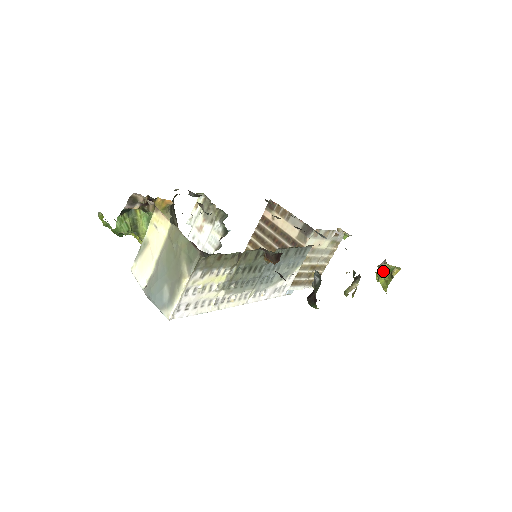
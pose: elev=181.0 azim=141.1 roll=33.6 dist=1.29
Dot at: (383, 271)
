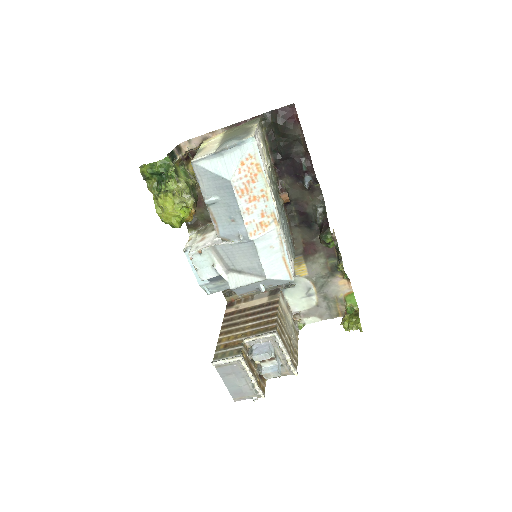
Dot at: (348, 319)
